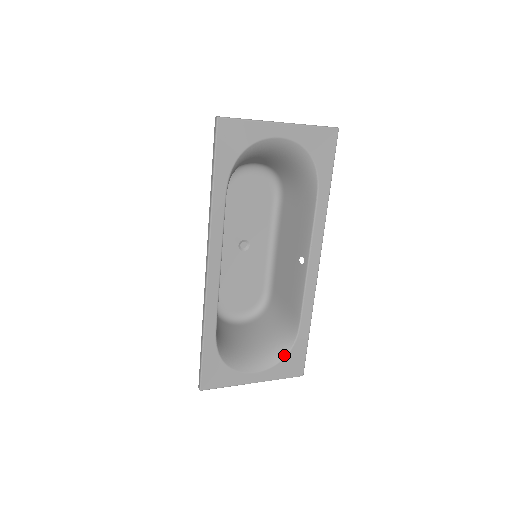
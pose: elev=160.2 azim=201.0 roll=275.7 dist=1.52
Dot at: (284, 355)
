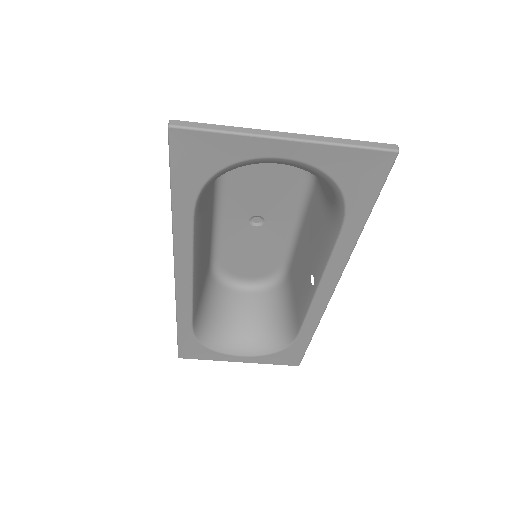
Dot at: (277, 350)
